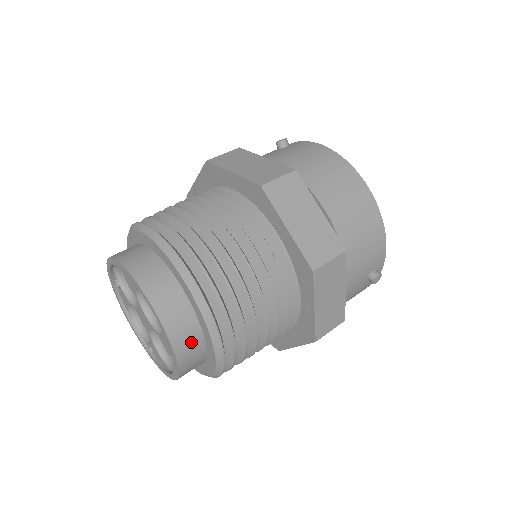
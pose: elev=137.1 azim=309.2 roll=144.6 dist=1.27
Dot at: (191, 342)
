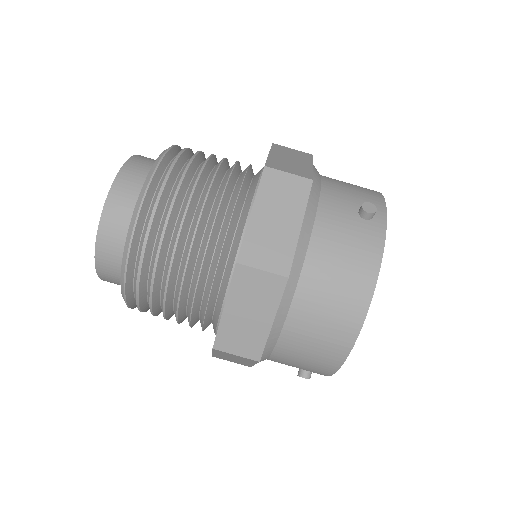
Dot at: (116, 281)
